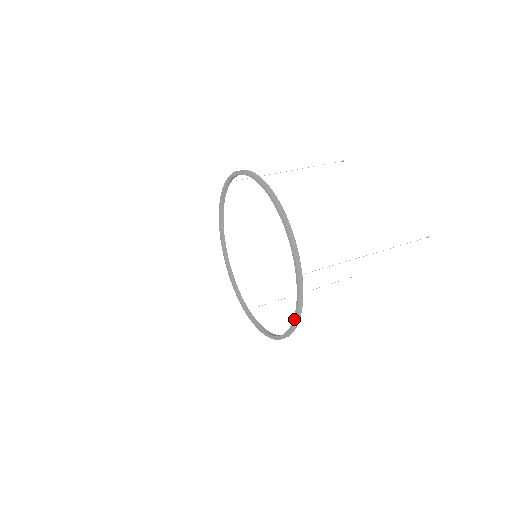
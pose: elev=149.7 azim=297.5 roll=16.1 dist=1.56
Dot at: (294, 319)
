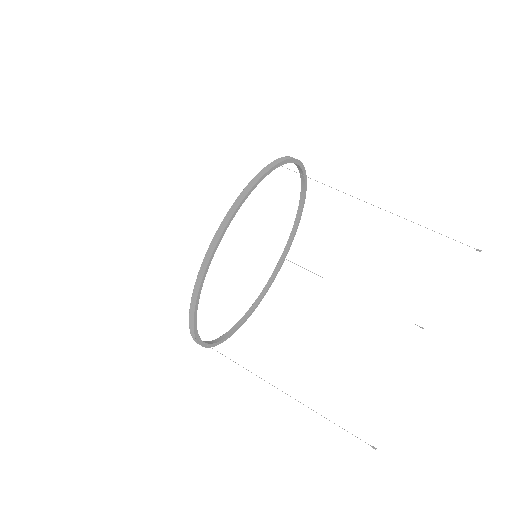
Dot at: (214, 341)
